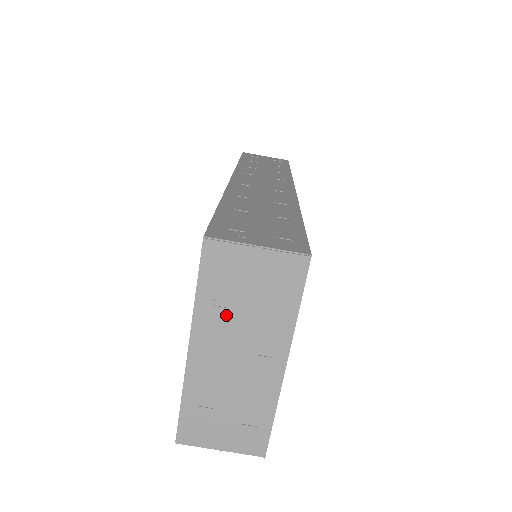
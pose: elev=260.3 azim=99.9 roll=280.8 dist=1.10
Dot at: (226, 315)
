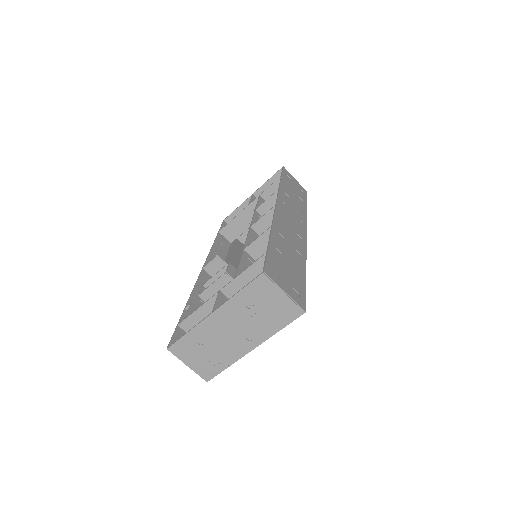
Dot at: (244, 310)
